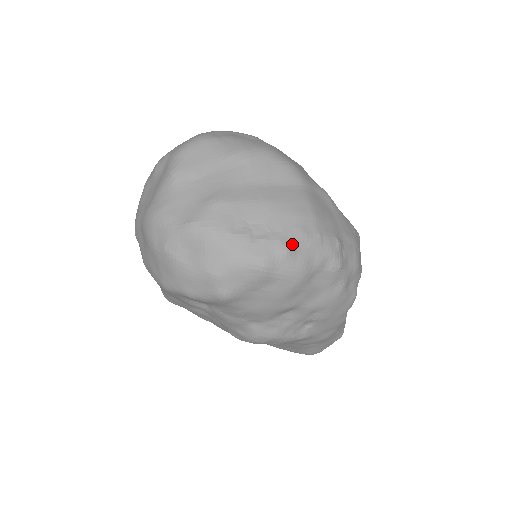
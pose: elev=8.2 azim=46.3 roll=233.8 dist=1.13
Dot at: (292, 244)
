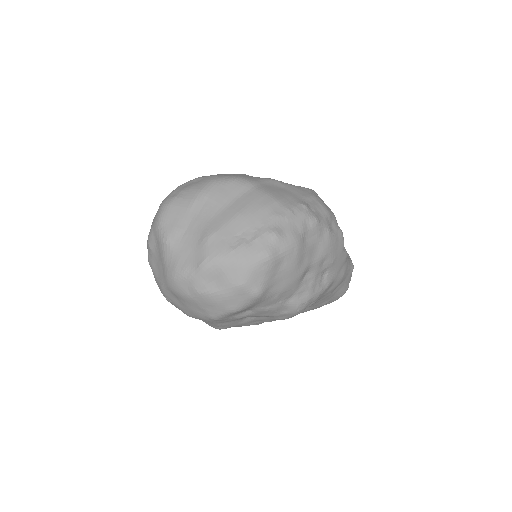
Dot at: (276, 228)
